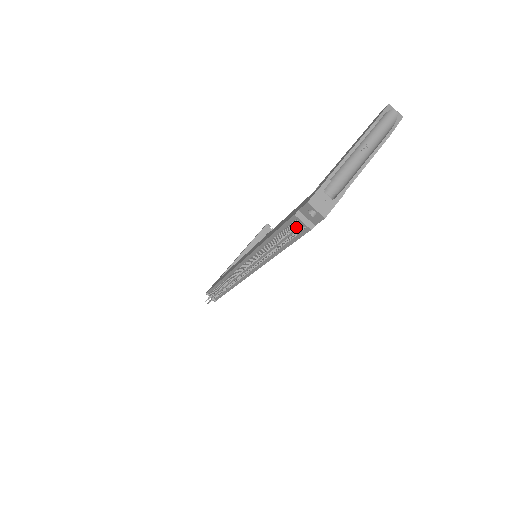
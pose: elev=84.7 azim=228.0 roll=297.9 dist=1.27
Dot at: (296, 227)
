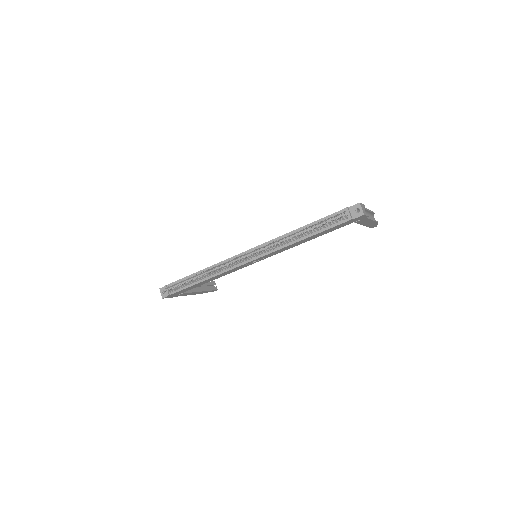
Dot at: occluded
